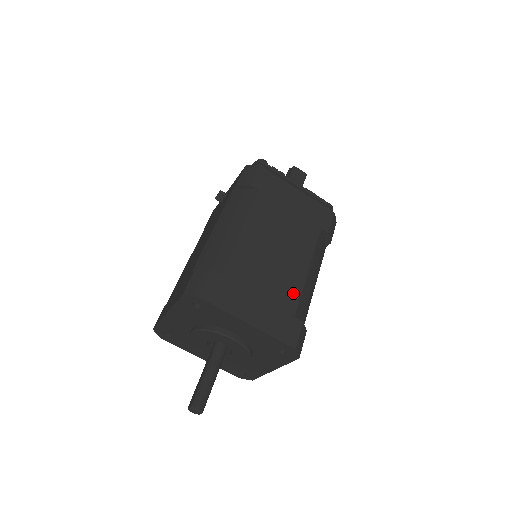
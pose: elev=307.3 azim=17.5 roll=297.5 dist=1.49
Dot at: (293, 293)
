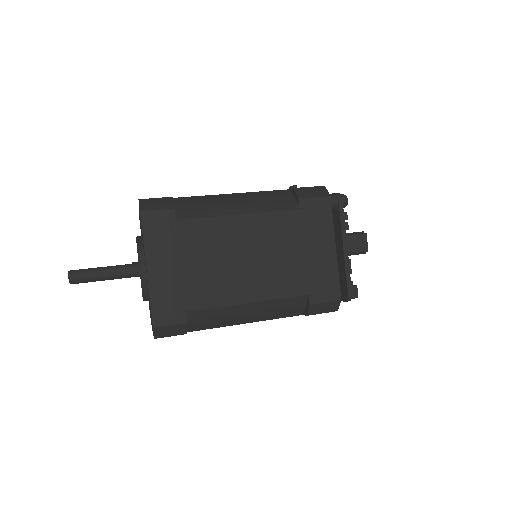
Dot at: (211, 298)
